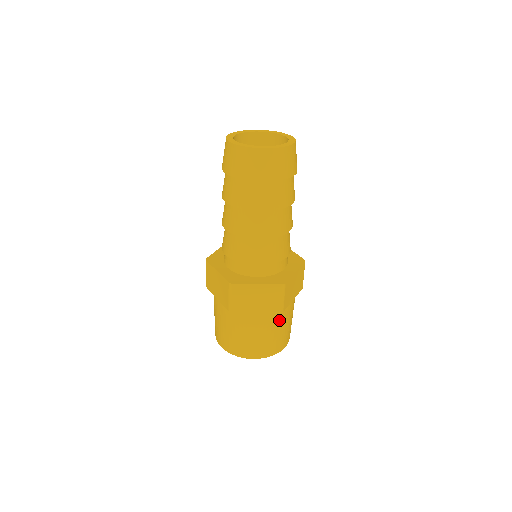
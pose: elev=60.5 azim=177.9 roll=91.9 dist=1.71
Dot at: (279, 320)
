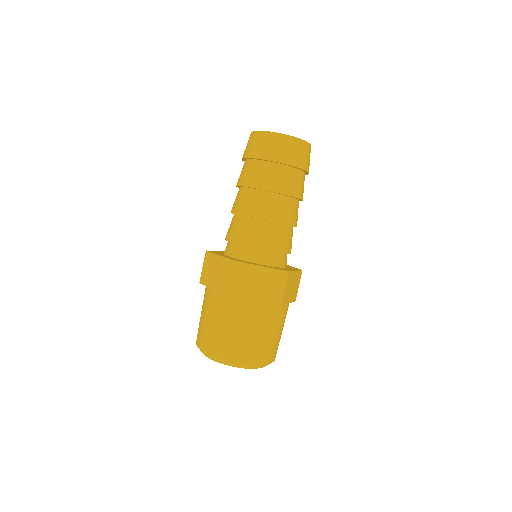
Dot at: (231, 312)
